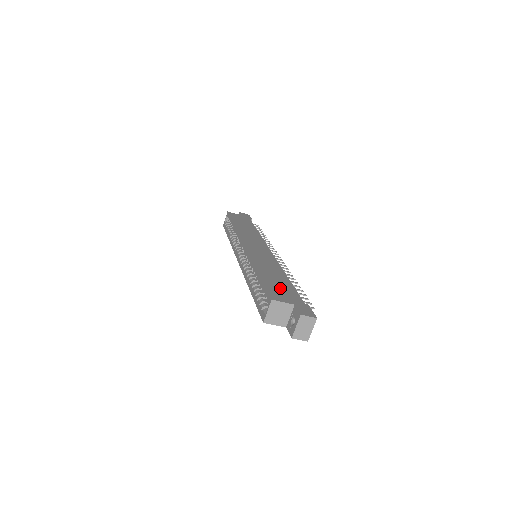
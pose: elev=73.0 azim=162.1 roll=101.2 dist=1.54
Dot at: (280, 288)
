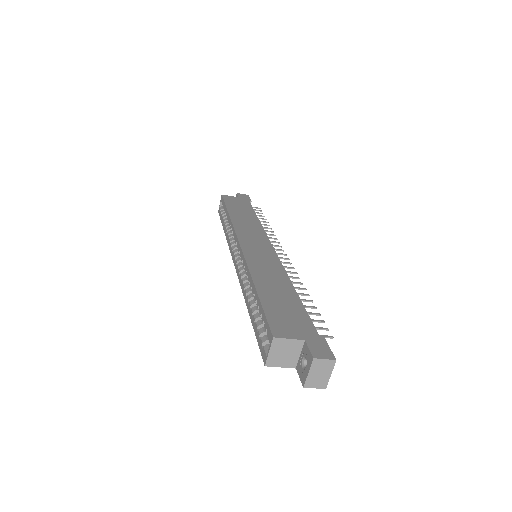
Dot at: (285, 312)
